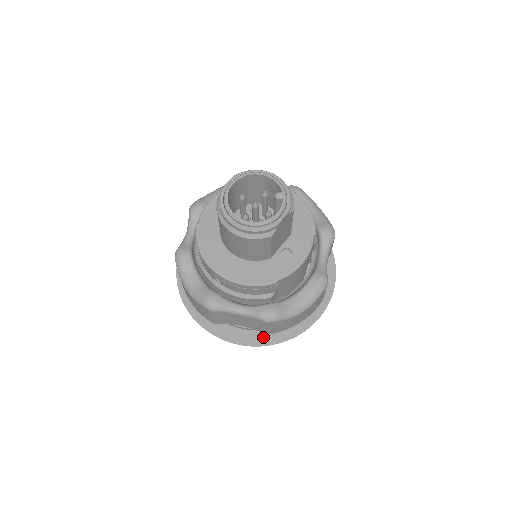
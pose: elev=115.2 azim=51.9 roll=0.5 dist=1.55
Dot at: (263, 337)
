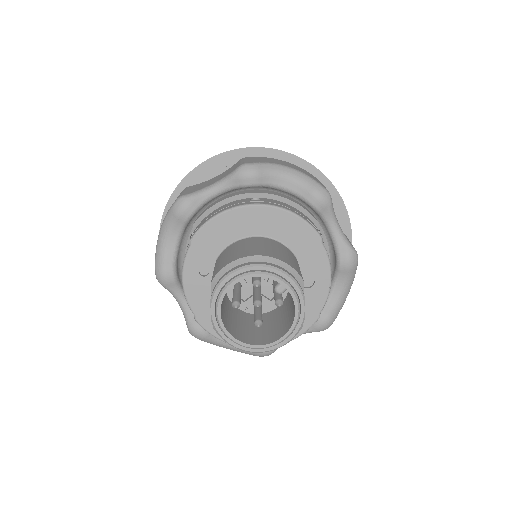
Dot at: occluded
